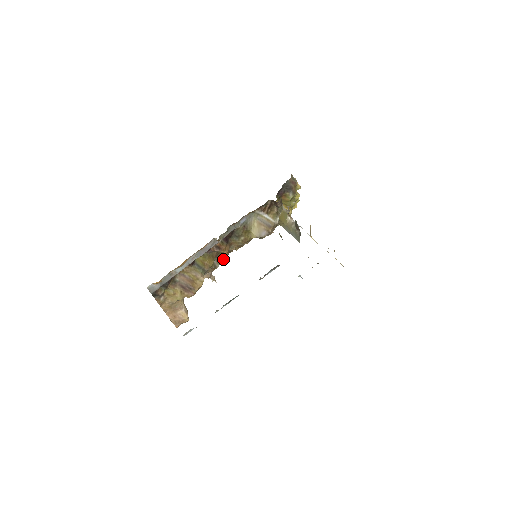
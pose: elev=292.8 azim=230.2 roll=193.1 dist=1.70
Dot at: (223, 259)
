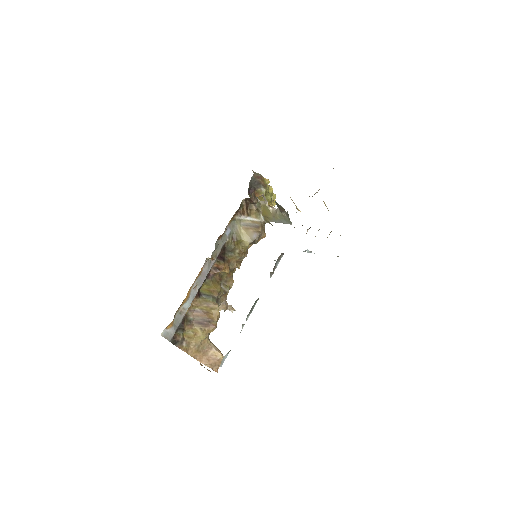
Dot at: (230, 281)
